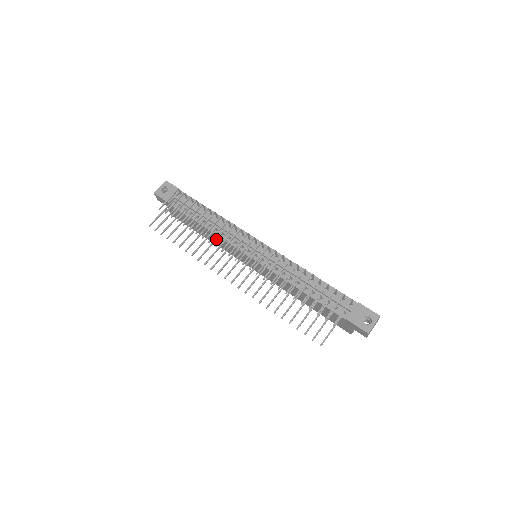
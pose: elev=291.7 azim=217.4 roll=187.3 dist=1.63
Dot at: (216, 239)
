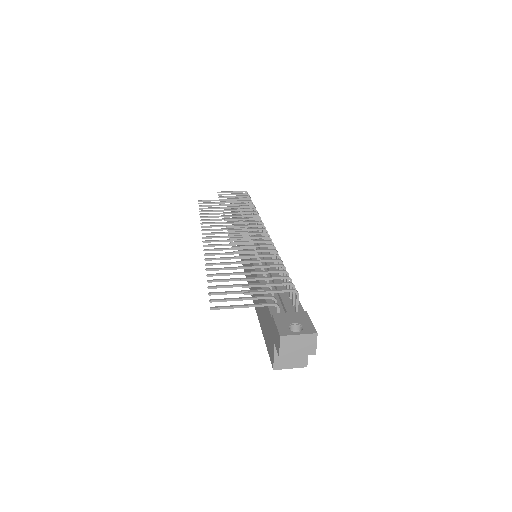
Dot at: (234, 221)
